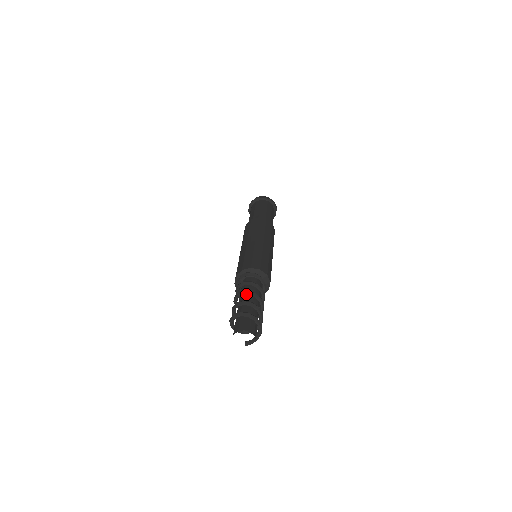
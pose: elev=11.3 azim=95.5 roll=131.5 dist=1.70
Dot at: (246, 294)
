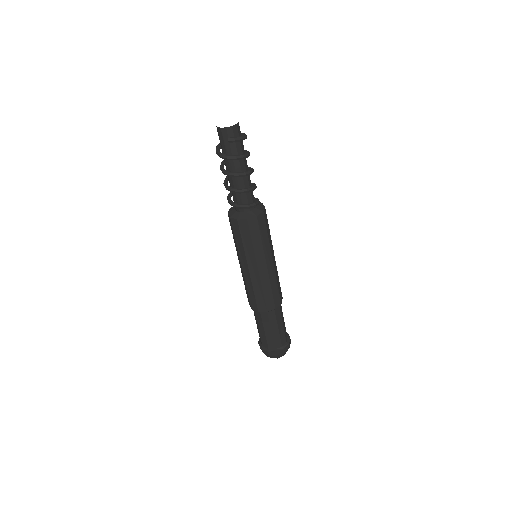
Dot at: occluded
